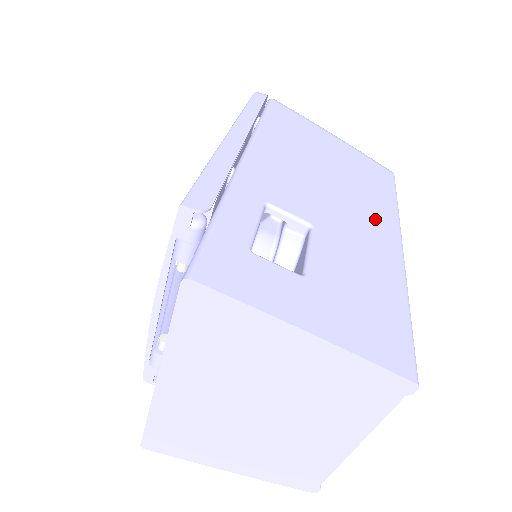
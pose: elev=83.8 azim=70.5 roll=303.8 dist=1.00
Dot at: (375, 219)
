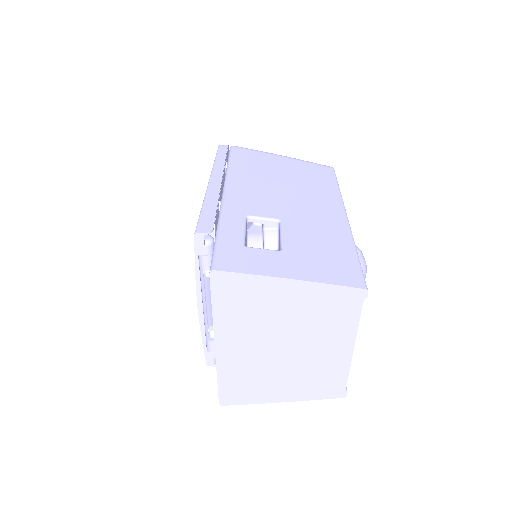
Dot at: (323, 203)
